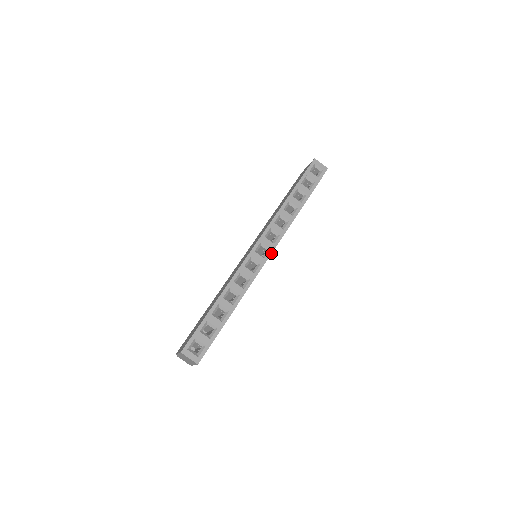
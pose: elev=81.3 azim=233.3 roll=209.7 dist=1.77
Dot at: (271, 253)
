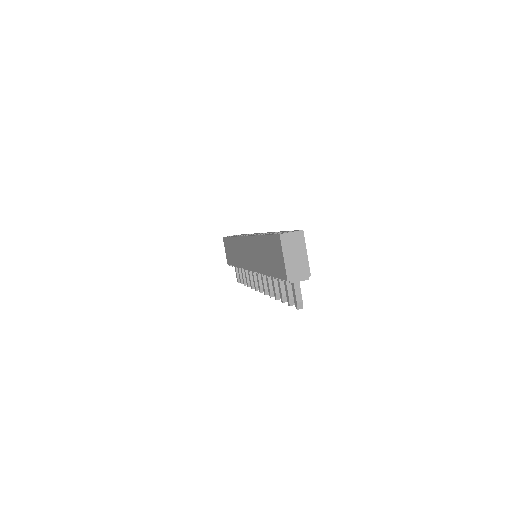
Dot at: occluded
